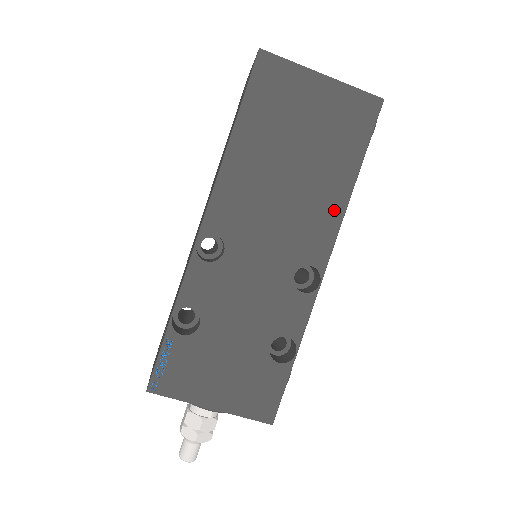
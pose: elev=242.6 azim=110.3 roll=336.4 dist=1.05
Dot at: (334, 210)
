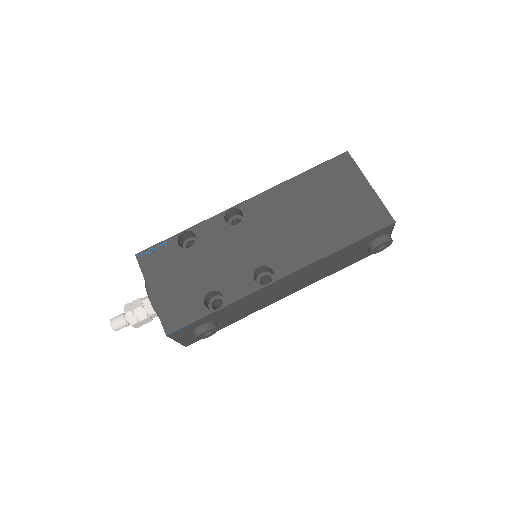
Dot at: (313, 253)
